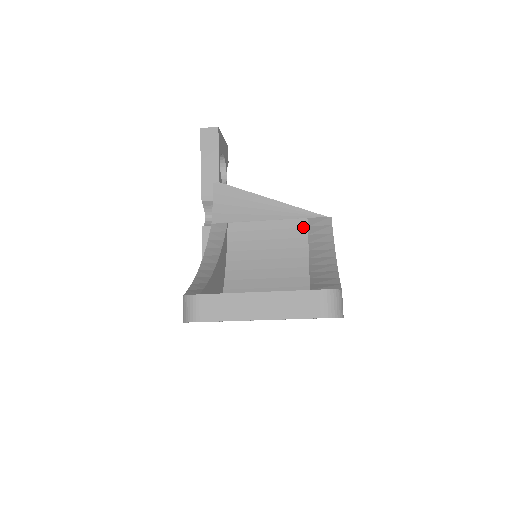
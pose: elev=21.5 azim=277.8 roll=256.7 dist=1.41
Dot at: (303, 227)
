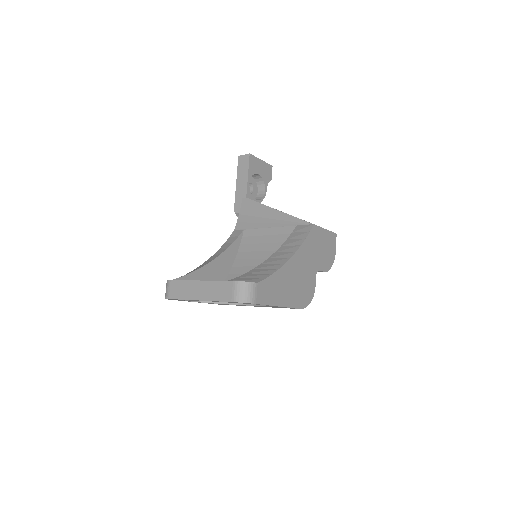
Dot at: occluded
